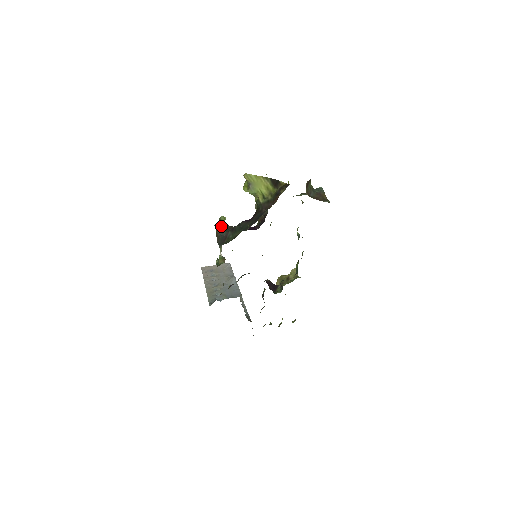
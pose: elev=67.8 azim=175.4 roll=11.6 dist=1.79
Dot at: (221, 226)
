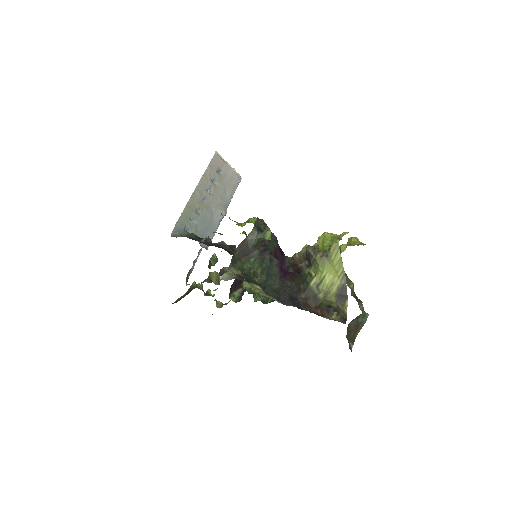
Dot at: (258, 238)
